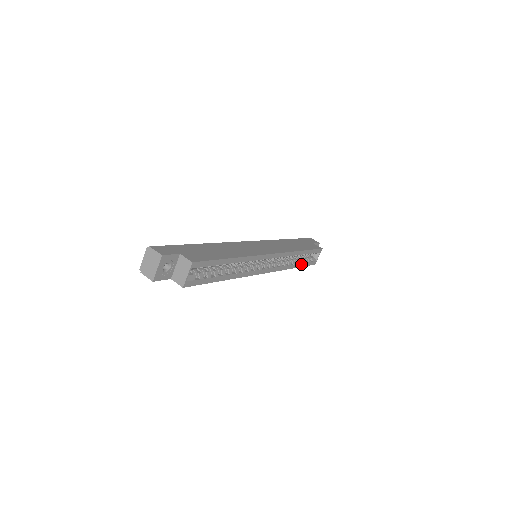
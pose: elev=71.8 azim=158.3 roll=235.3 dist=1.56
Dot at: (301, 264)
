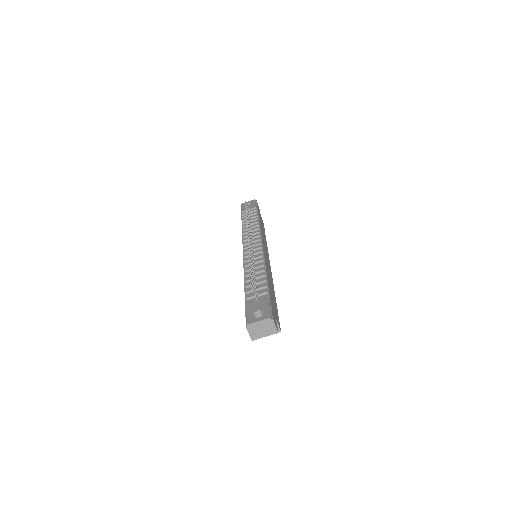
Dot at: occluded
